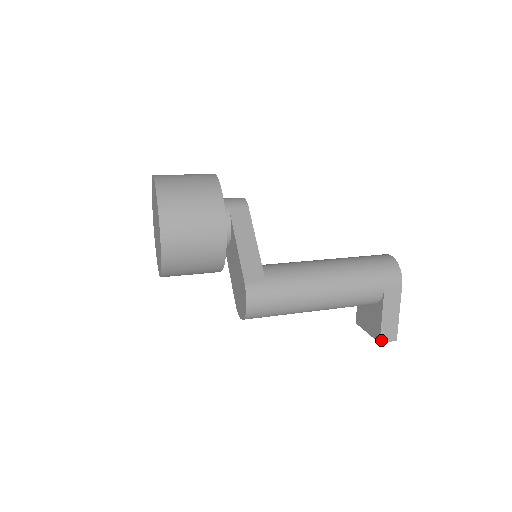
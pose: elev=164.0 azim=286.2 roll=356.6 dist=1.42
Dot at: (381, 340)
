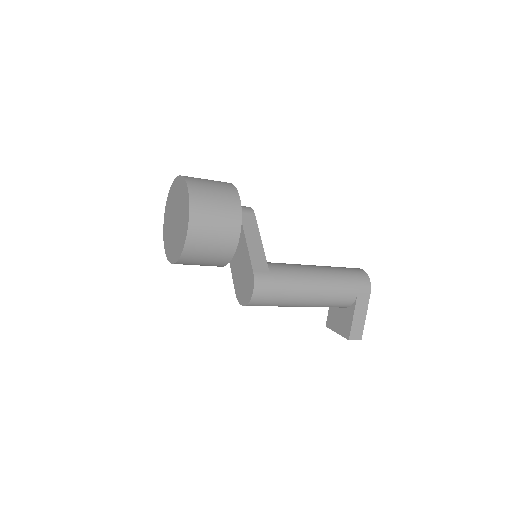
Dot at: (350, 338)
